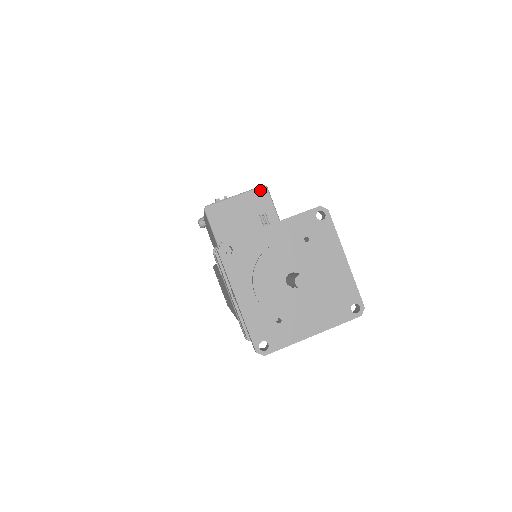
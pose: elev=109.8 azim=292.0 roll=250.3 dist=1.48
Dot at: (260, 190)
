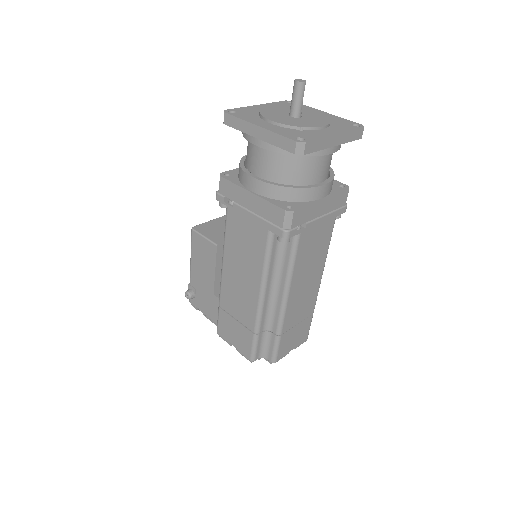
Dot at: occluded
